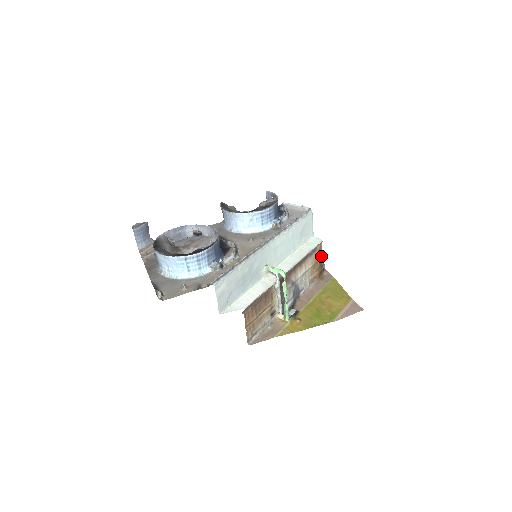
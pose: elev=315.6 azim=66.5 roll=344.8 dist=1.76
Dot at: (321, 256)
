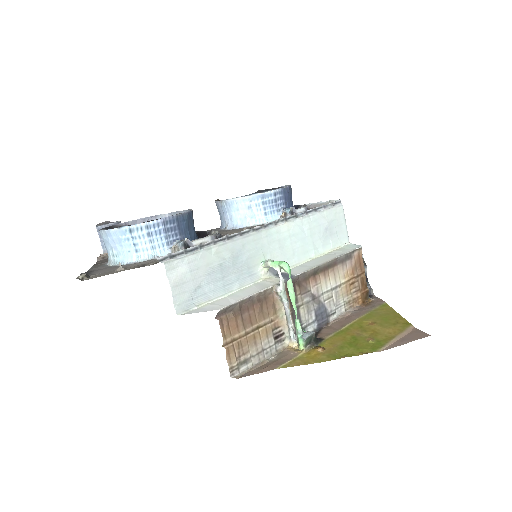
Dot at: (362, 270)
